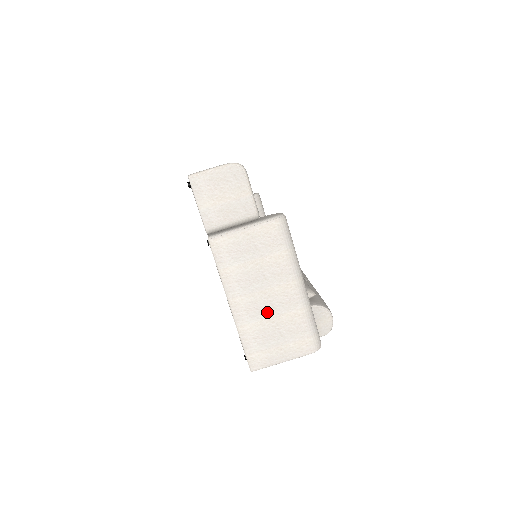
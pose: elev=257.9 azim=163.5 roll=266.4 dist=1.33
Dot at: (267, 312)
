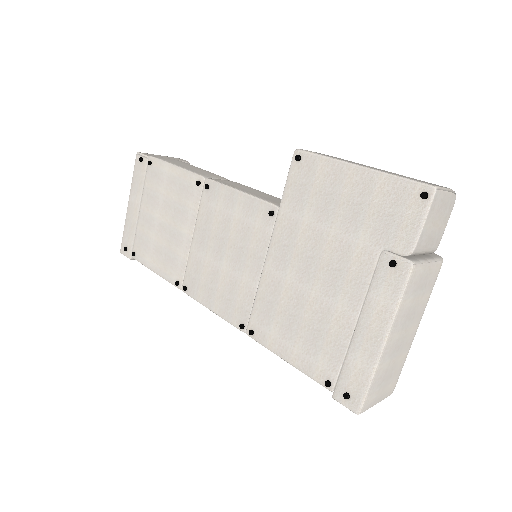
Dot at: (397, 352)
